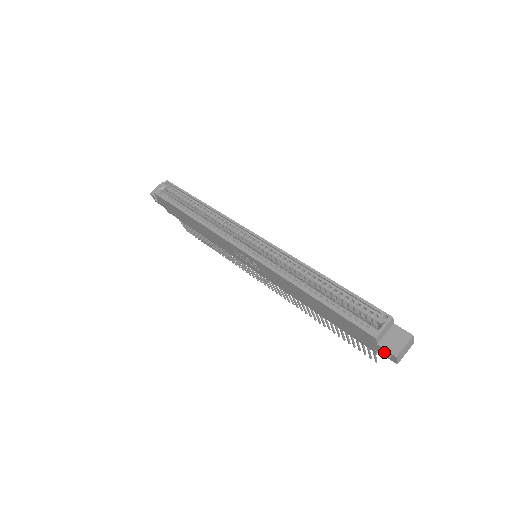
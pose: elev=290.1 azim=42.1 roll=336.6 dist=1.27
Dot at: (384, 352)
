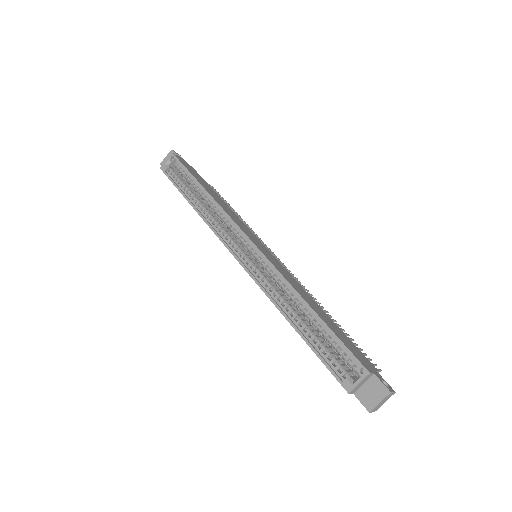
Dot at: occluded
